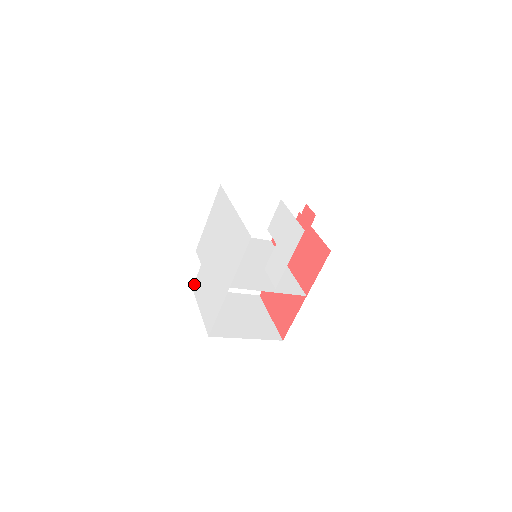
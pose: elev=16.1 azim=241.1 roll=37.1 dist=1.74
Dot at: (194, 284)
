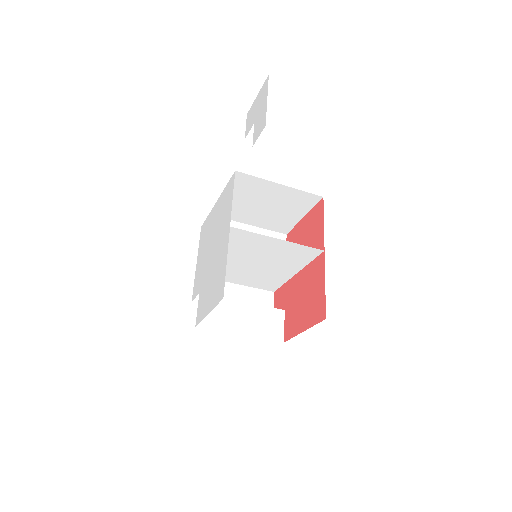
Dot at: (196, 319)
